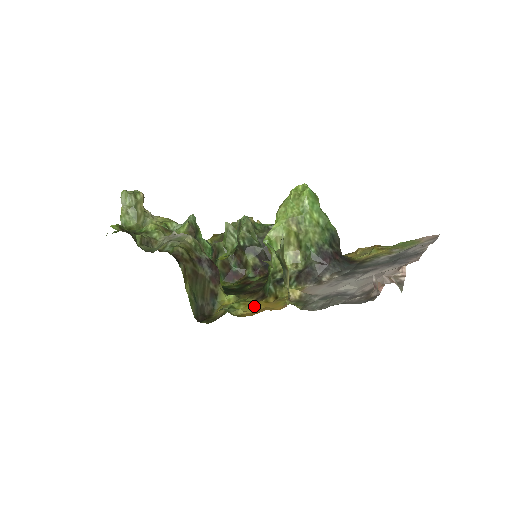
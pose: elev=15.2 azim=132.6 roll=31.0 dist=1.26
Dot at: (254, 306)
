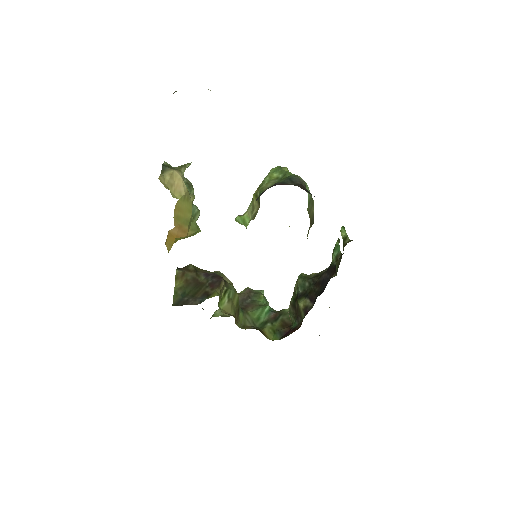
Dot at: occluded
